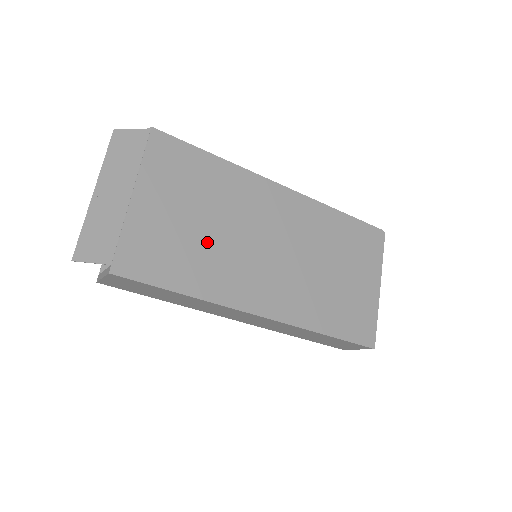
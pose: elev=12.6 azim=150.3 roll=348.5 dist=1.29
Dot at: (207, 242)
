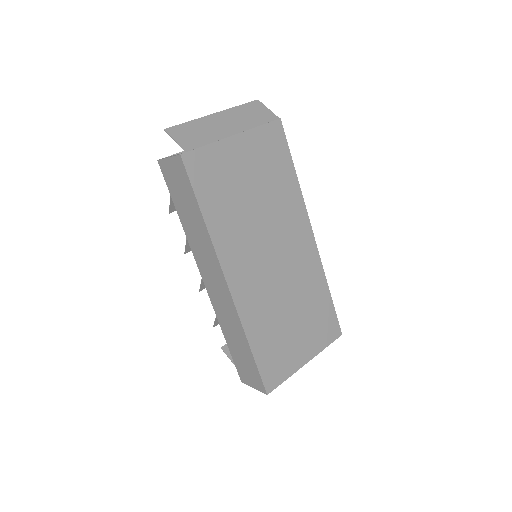
Dot at: (245, 207)
